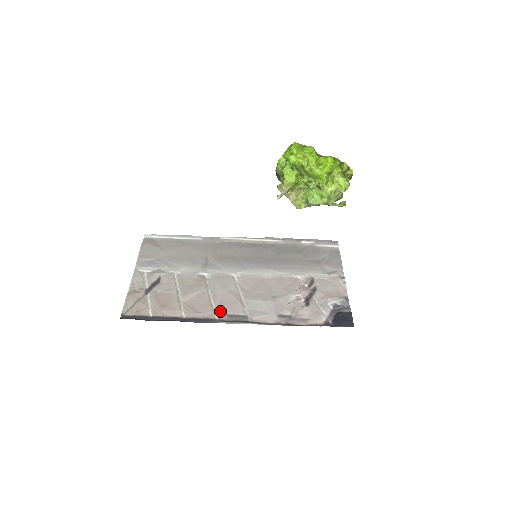
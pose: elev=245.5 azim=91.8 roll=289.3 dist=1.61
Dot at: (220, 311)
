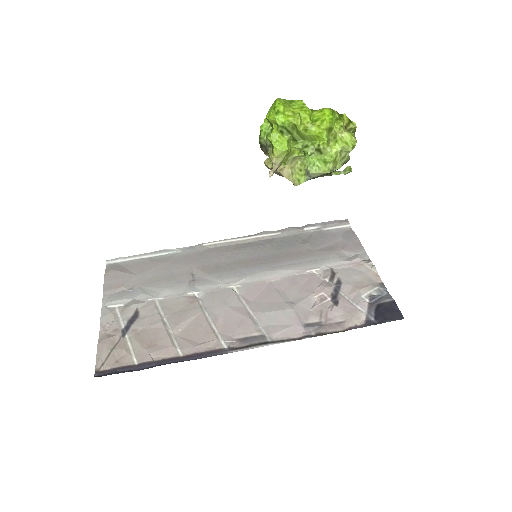
Dot at: (227, 336)
